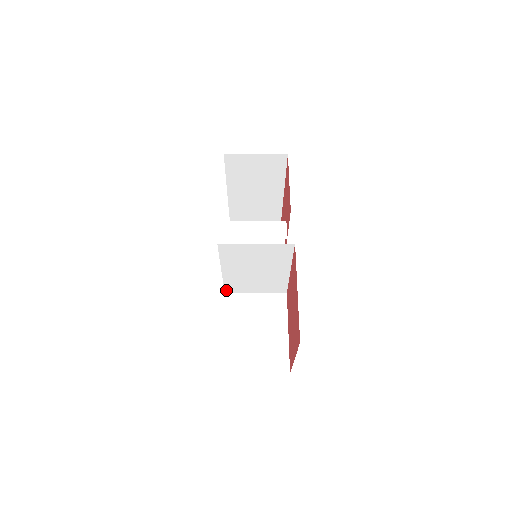
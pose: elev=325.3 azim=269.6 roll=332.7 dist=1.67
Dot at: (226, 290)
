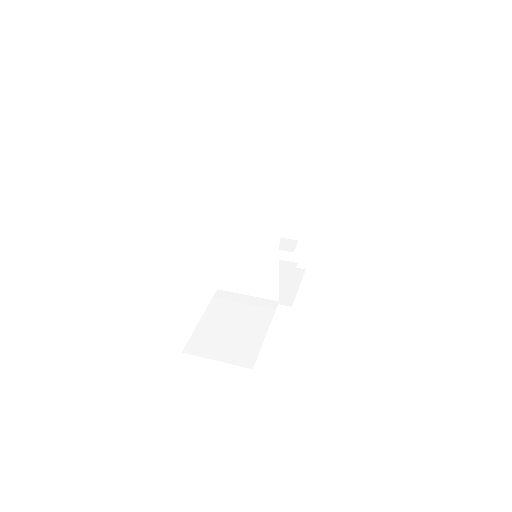
Dot at: (218, 284)
